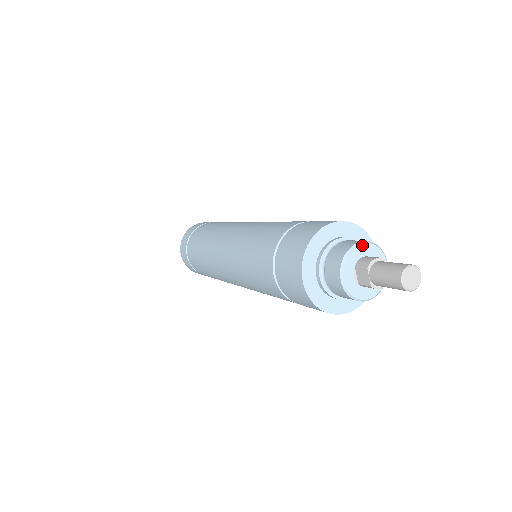
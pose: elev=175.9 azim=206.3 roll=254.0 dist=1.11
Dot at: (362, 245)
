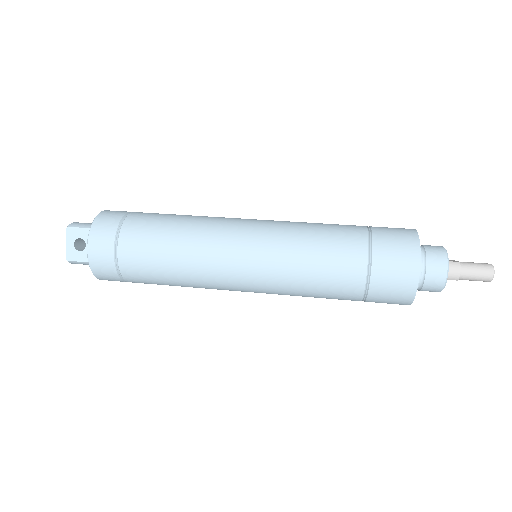
Dot at: (448, 270)
